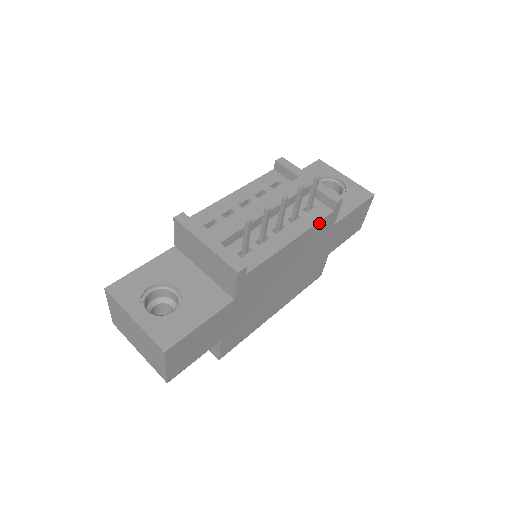
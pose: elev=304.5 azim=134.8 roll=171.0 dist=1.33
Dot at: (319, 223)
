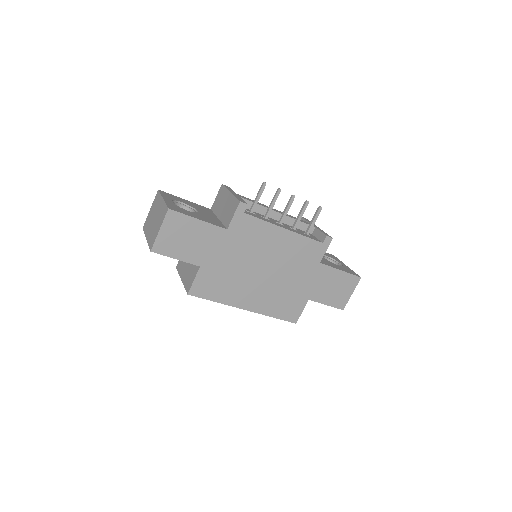
Dot at: (308, 240)
